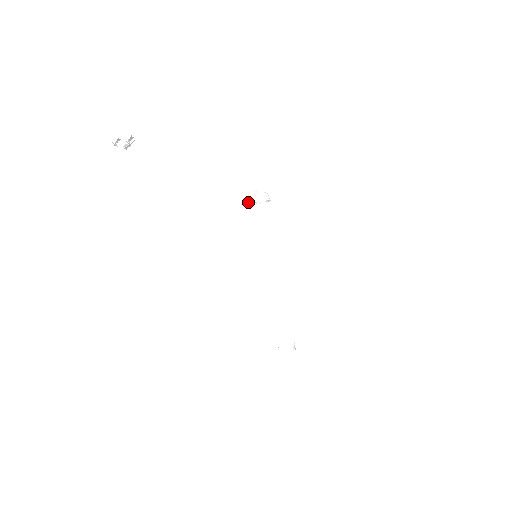
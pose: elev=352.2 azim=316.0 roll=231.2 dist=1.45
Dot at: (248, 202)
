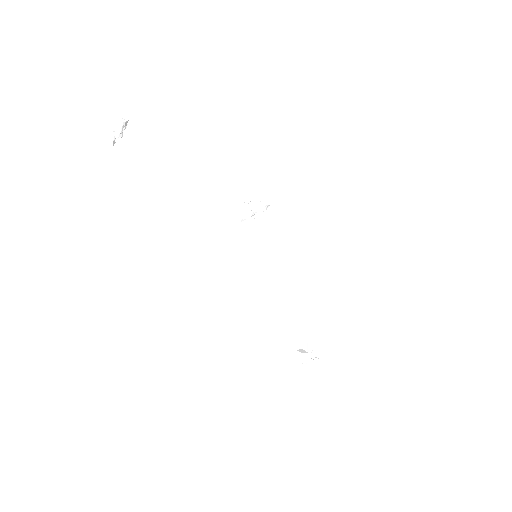
Dot at: (248, 219)
